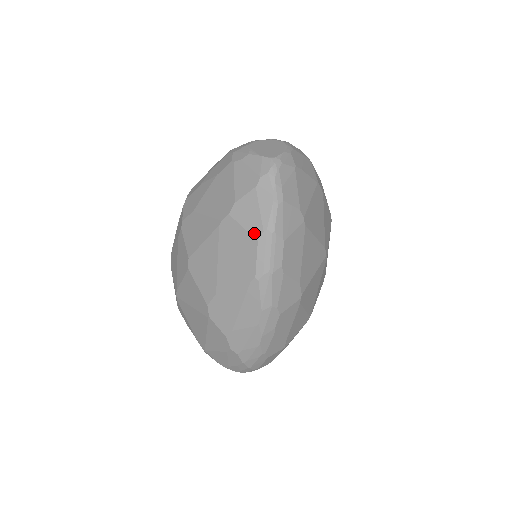
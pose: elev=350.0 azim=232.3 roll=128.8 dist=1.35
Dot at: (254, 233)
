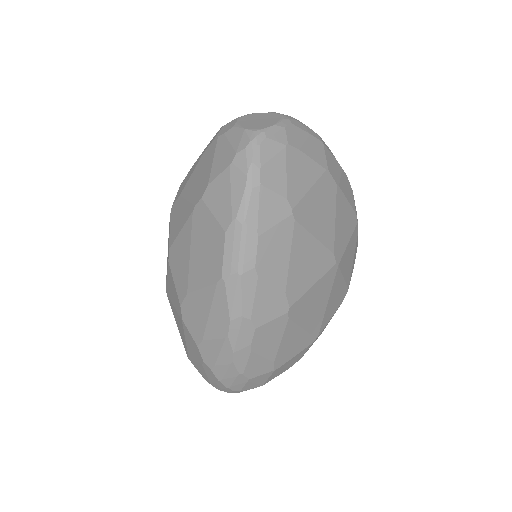
Dot at: (223, 222)
